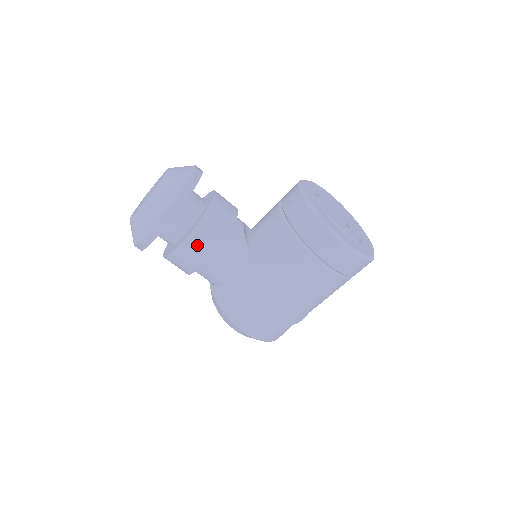
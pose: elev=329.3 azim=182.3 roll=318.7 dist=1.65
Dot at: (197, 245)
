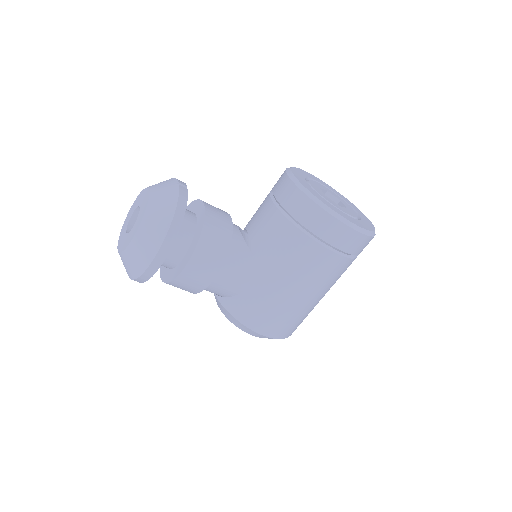
Dot at: (202, 263)
